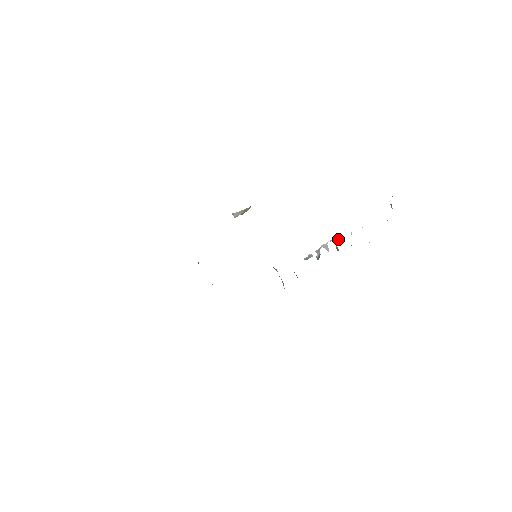
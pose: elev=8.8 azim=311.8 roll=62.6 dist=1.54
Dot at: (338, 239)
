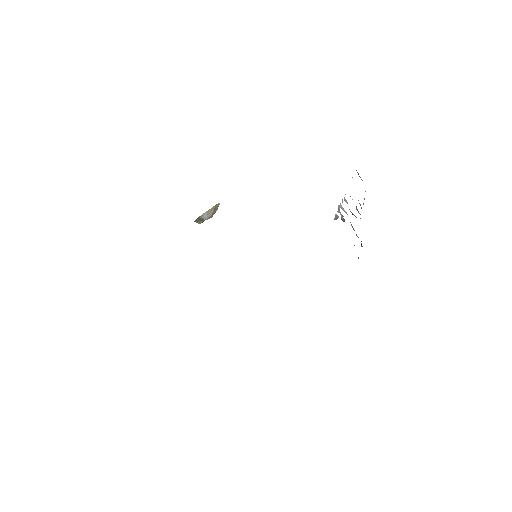
Dot at: (346, 202)
